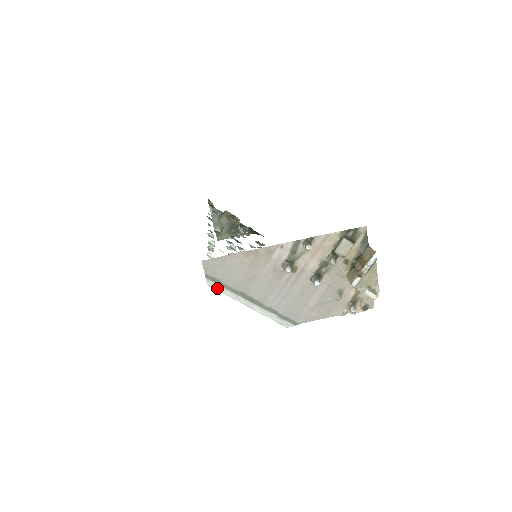
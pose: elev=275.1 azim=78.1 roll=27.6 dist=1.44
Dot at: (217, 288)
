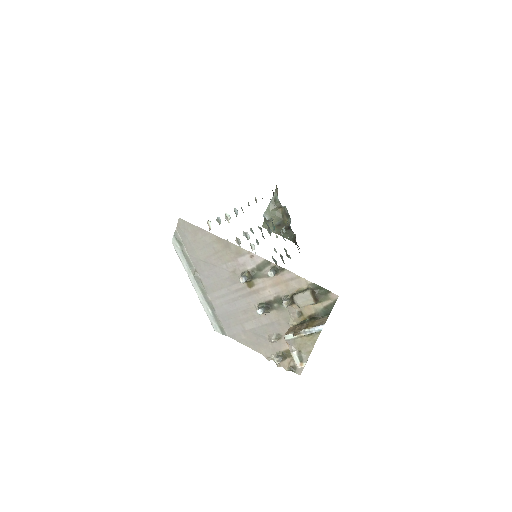
Dot at: (178, 250)
